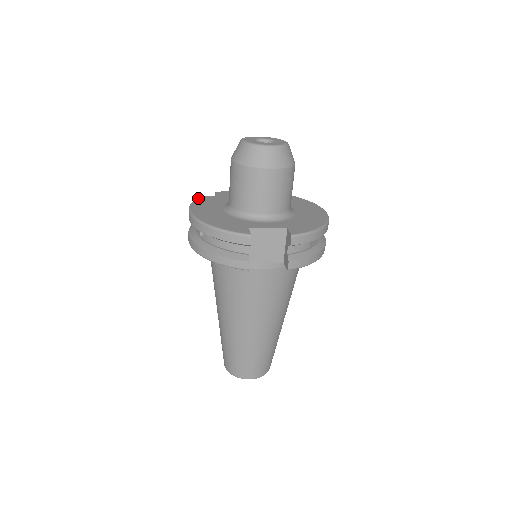
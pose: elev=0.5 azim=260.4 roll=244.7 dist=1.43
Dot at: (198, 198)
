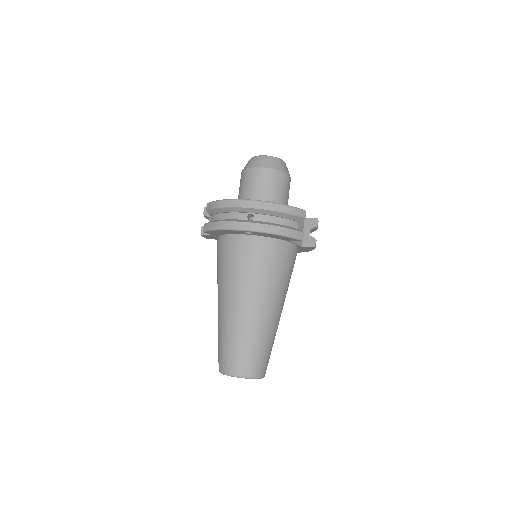
Dot at: (212, 201)
